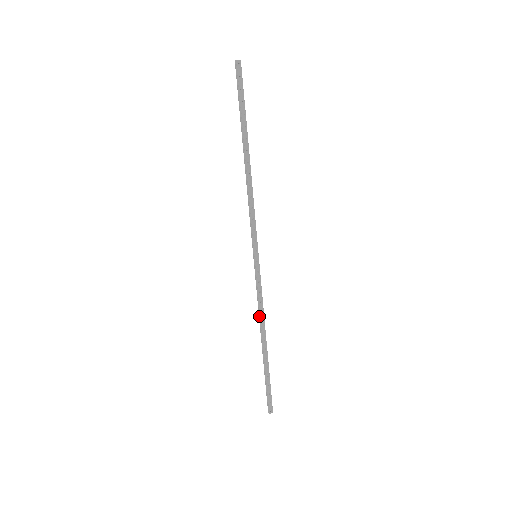
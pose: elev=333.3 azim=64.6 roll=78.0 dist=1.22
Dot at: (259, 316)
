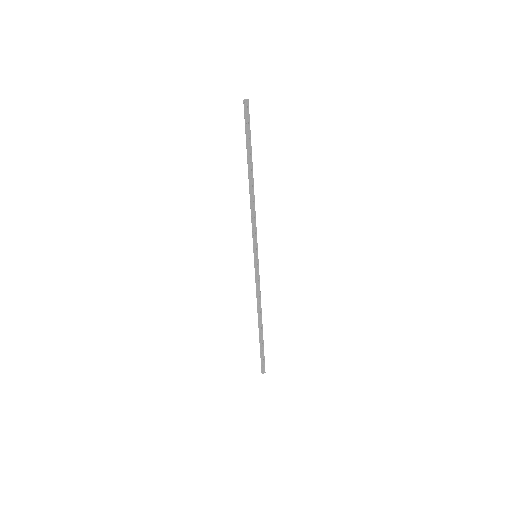
Dot at: (258, 301)
